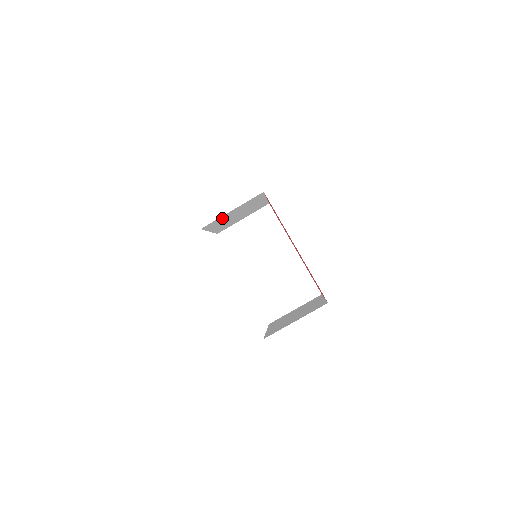
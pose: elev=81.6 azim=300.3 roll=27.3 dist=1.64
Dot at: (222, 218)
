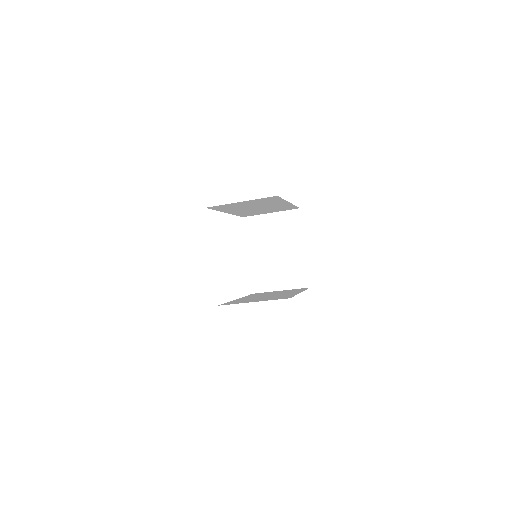
Dot at: occluded
